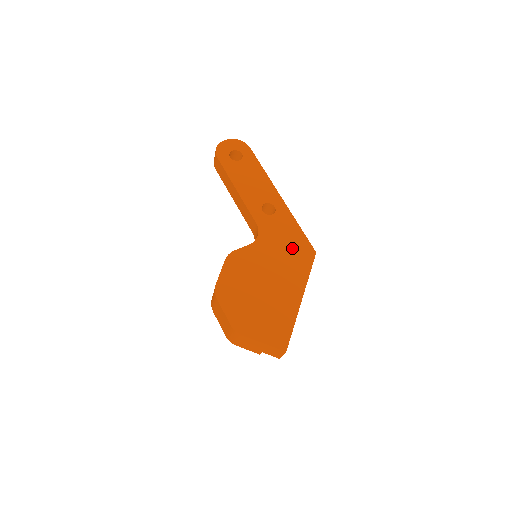
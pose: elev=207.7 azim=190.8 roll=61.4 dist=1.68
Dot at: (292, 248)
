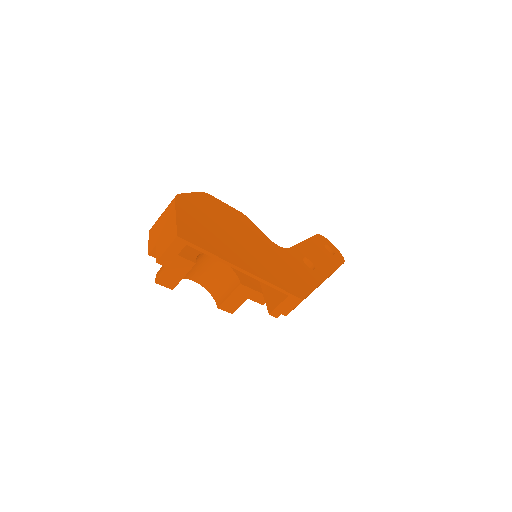
Dot at: (290, 275)
